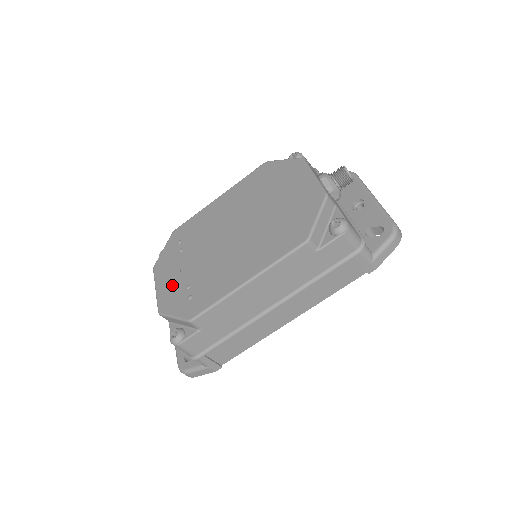
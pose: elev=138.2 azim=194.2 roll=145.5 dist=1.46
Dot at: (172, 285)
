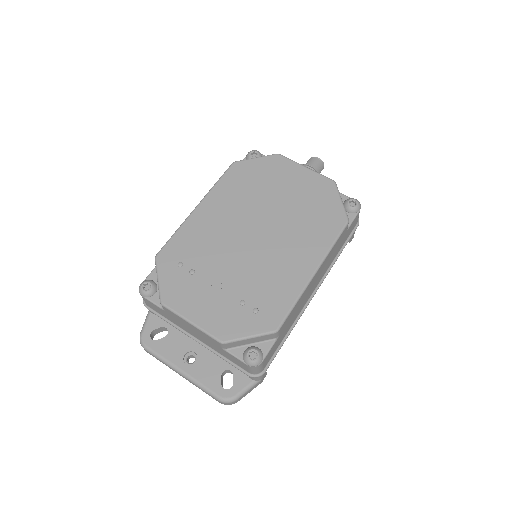
Dot at: (215, 309)
